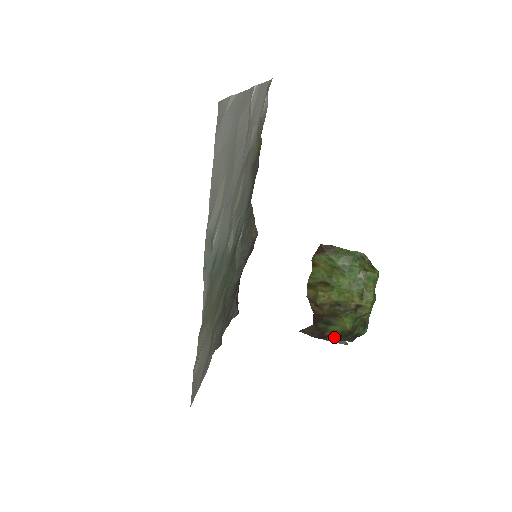
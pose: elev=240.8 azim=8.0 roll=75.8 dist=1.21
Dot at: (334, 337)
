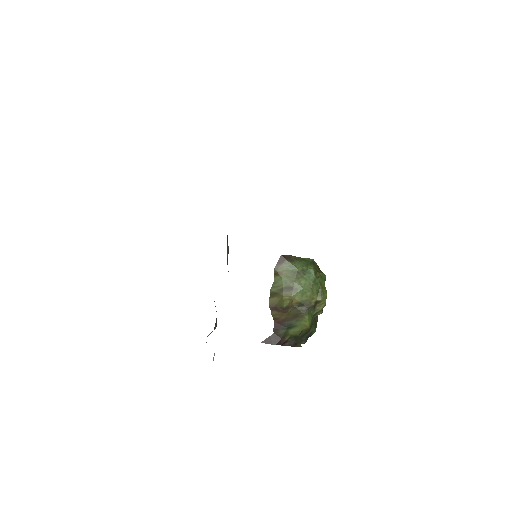
Dot at: (291, 341)
